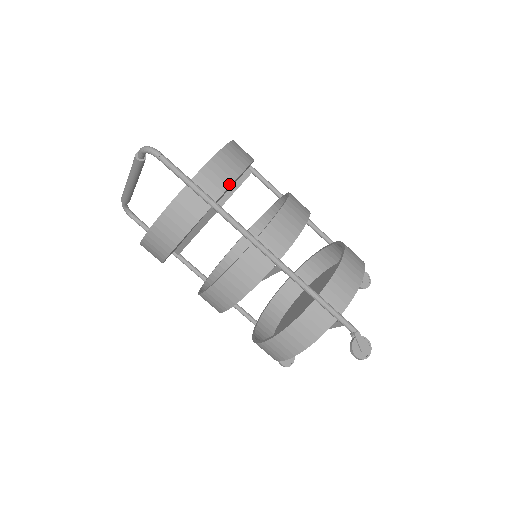
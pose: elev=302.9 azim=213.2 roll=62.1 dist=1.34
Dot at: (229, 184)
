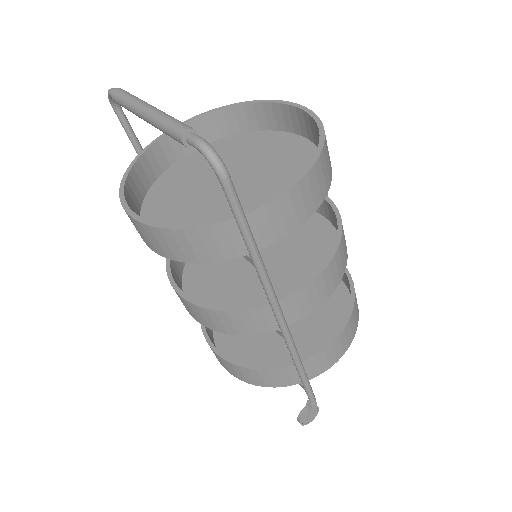
Dot at: (291, 231)
